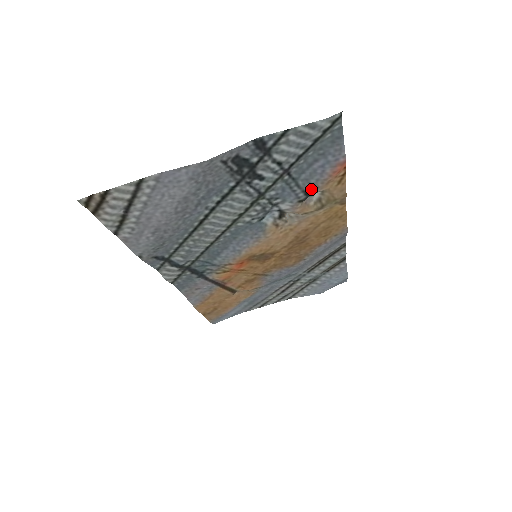
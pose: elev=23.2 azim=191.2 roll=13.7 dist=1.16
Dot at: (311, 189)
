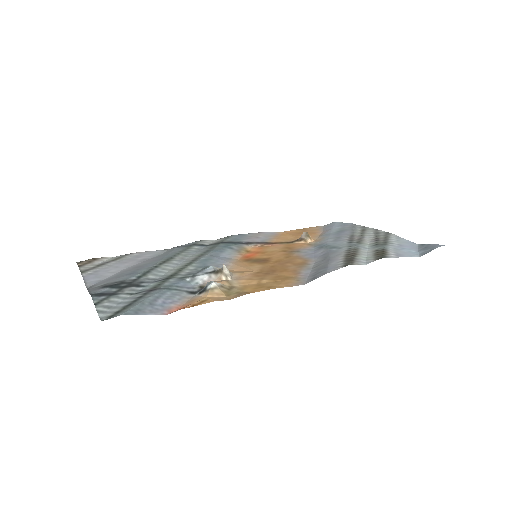
Dot at: (189, 295)
